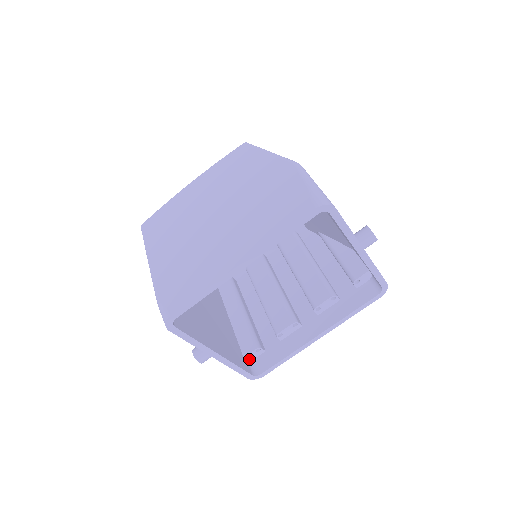
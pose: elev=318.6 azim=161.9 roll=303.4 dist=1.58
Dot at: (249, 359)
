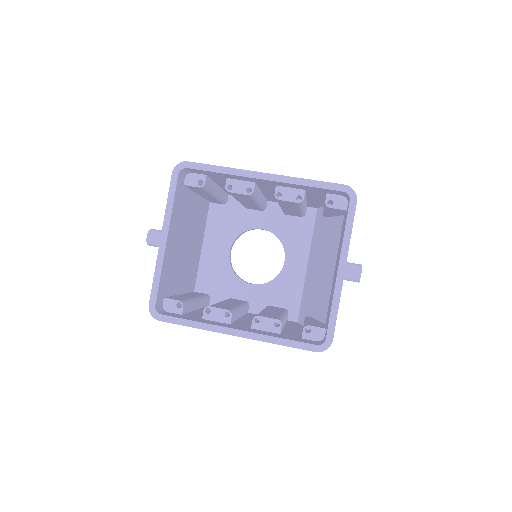
Dot at: (164, 306)
